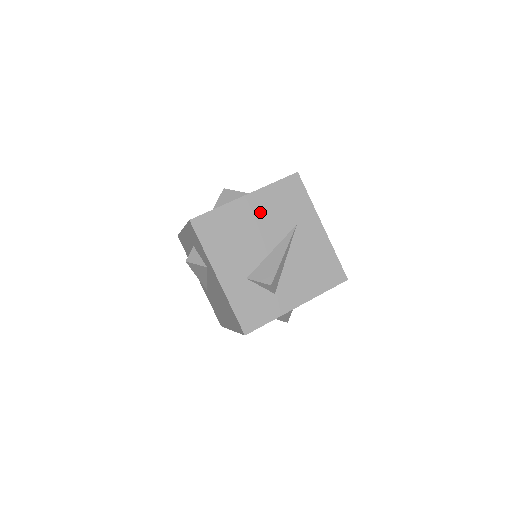
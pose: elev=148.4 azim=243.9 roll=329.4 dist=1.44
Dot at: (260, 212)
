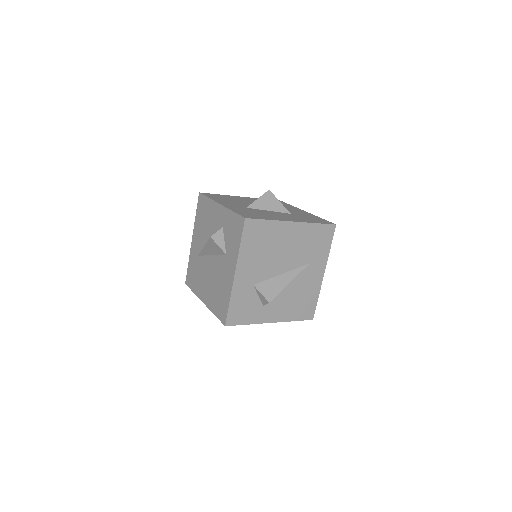
Dot at: (294, 240)
